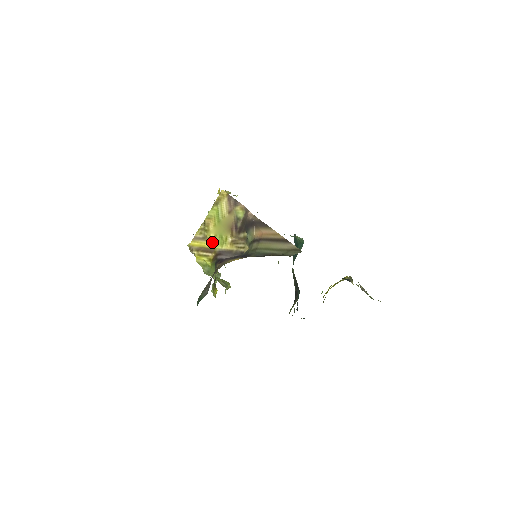
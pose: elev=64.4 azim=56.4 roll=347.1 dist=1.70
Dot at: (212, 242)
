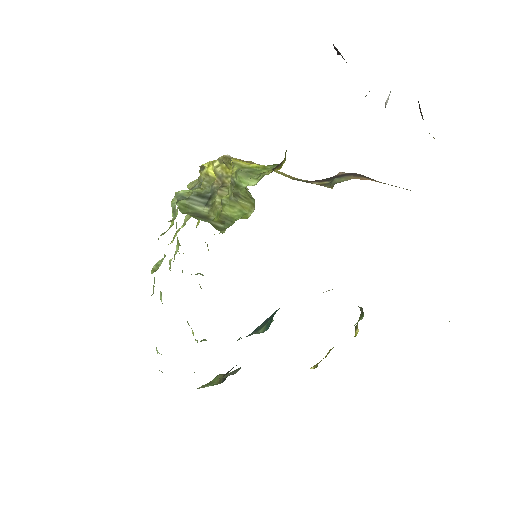
Dot at: occluded
